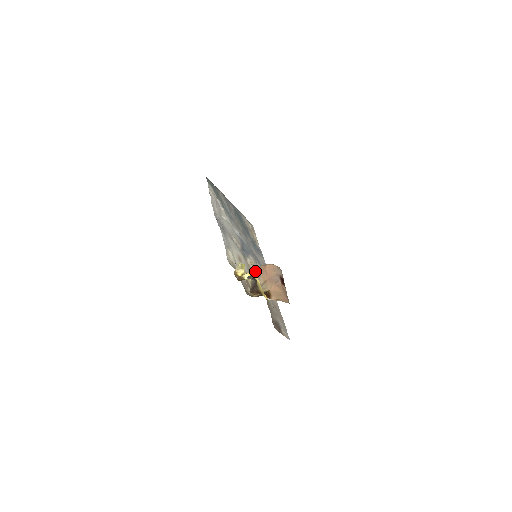
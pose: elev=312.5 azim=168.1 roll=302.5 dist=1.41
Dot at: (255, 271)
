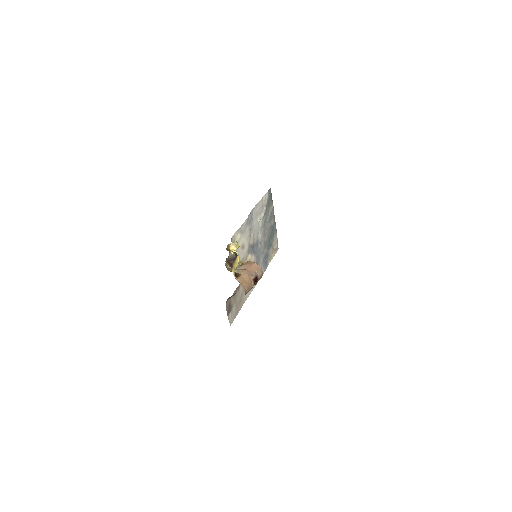
Dot at: (246, 262)
